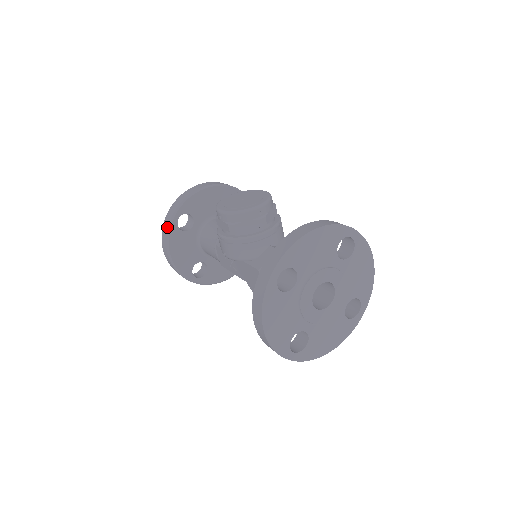
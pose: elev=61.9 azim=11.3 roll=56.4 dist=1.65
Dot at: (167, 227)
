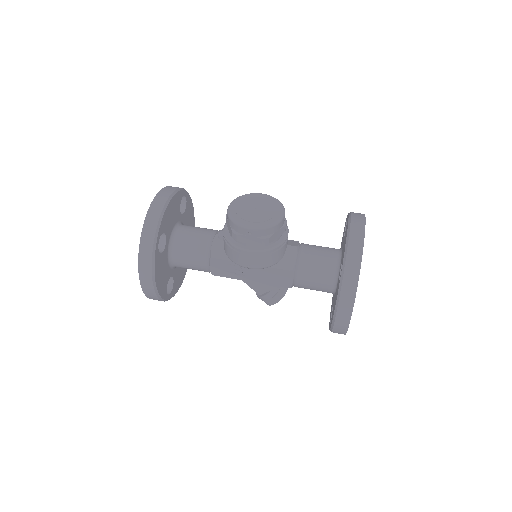
Dot at: (150, 255)
